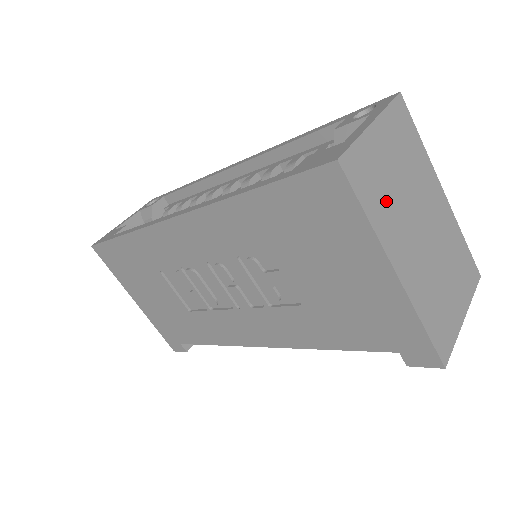
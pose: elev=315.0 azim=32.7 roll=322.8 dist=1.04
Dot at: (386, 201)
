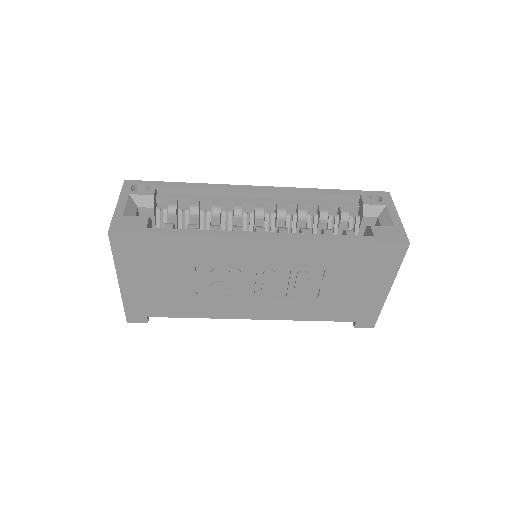
Dot at: occluded
